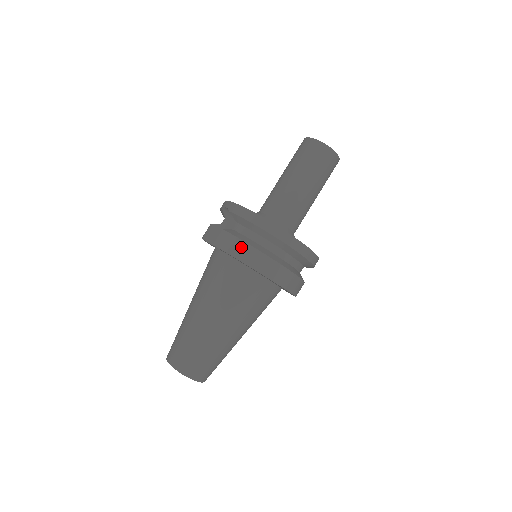
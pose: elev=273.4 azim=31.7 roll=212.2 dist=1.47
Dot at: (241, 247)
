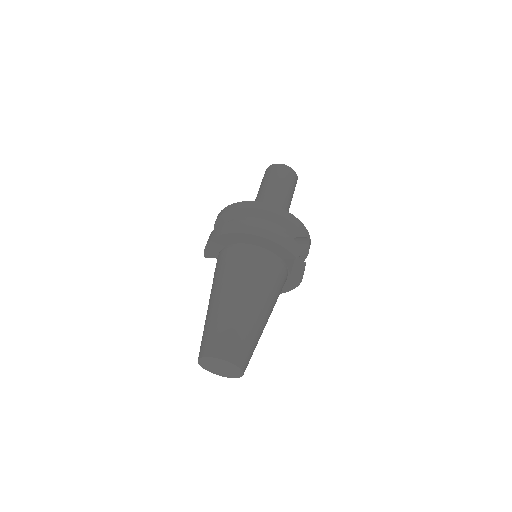
Dot at: (210, 236)
